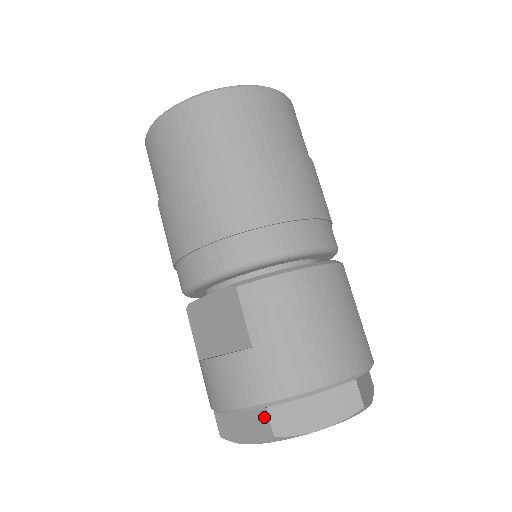
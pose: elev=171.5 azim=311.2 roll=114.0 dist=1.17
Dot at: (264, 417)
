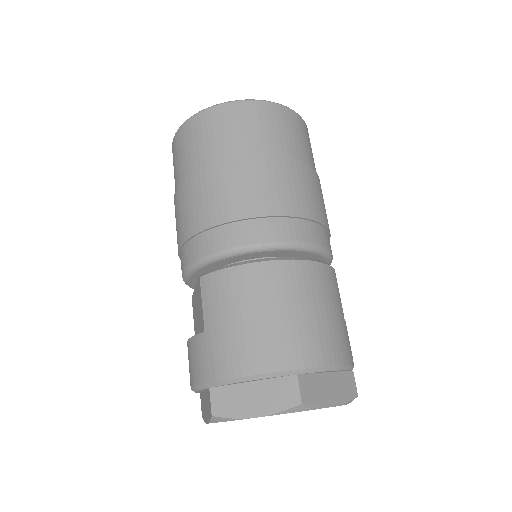
Dot at: (209, 397)
